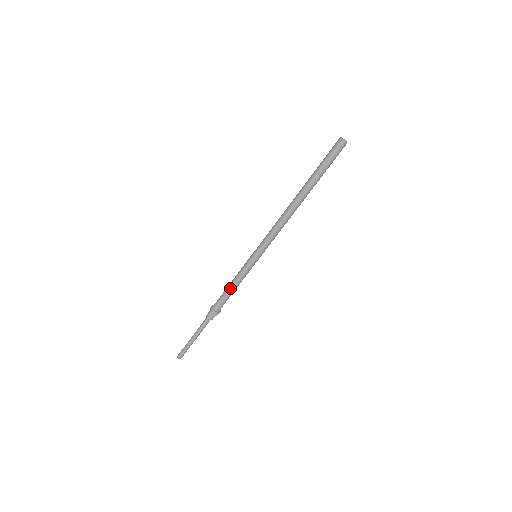
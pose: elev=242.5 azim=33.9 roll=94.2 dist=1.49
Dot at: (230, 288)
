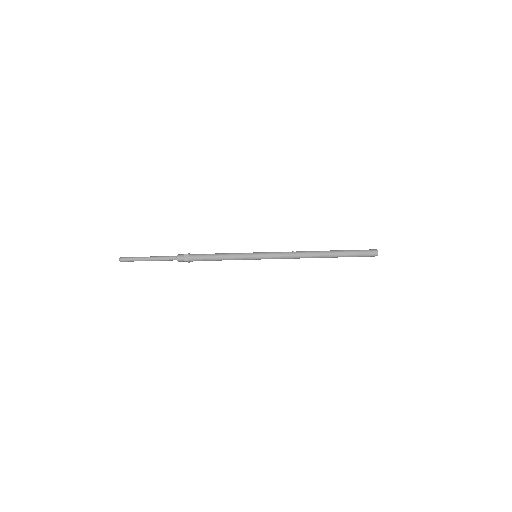
Dot at: (217, 259)
